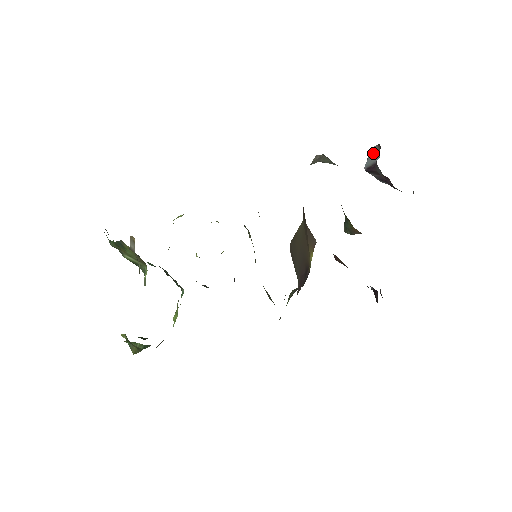
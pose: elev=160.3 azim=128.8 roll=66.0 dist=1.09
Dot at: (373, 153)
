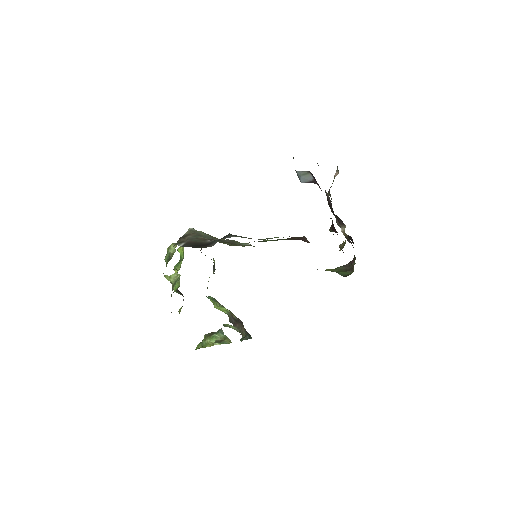
Dot at: (304, 175)
